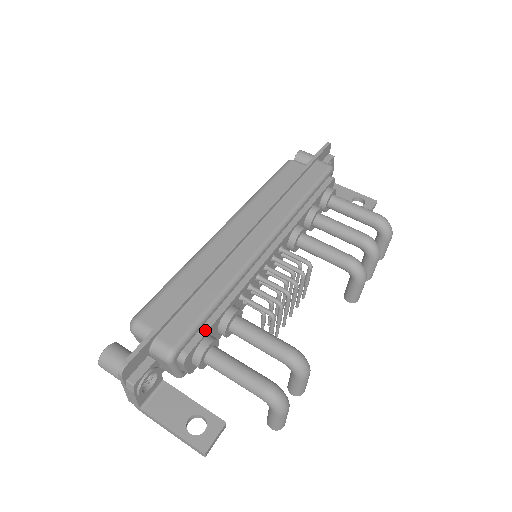
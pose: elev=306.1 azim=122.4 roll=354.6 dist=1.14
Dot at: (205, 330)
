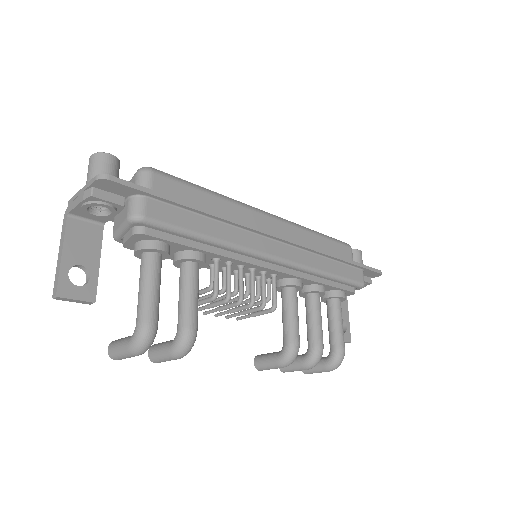
Dot at: (174, 240)
